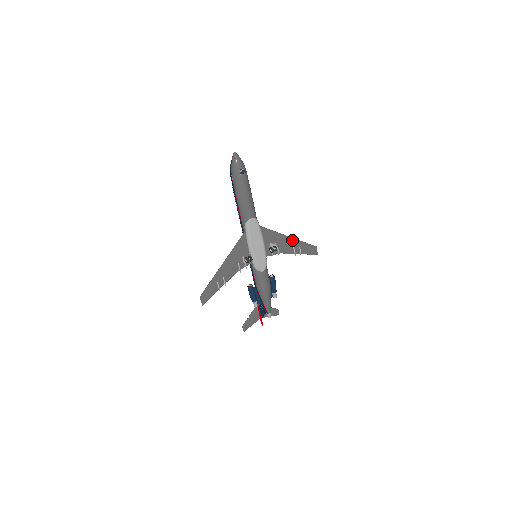
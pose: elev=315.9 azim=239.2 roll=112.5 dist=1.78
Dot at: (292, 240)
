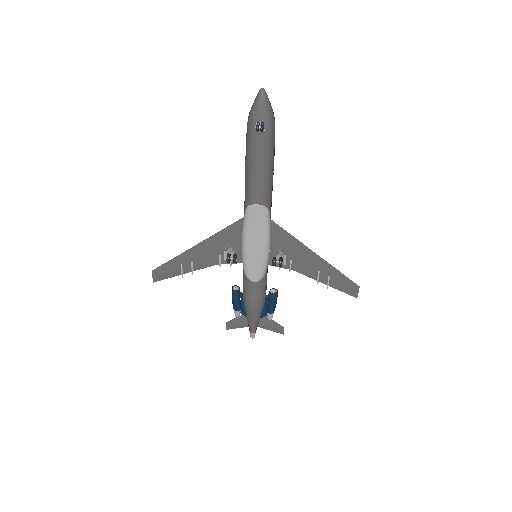
Dot at: (320, 261)
